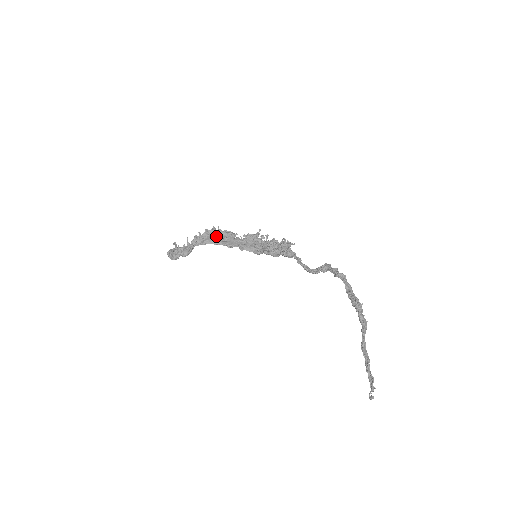
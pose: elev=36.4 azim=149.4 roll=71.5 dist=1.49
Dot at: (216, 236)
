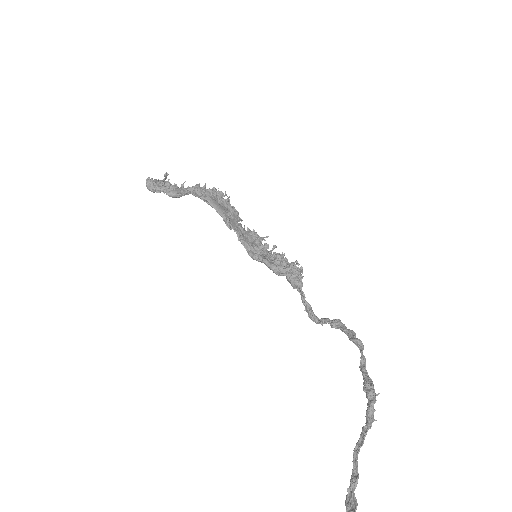
Dot at: (221, 203)
